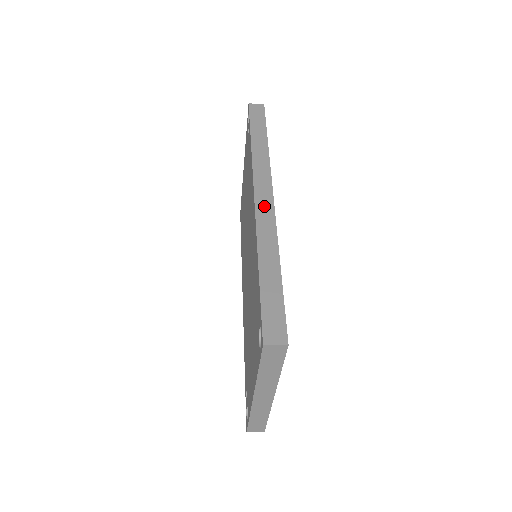
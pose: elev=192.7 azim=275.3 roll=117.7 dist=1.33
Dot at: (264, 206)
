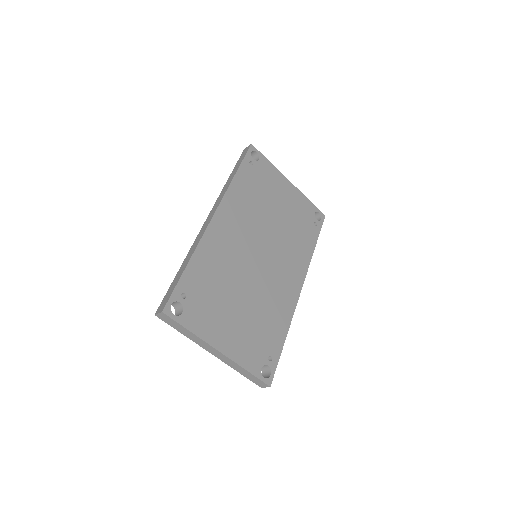
Dot at: (205, 225)
